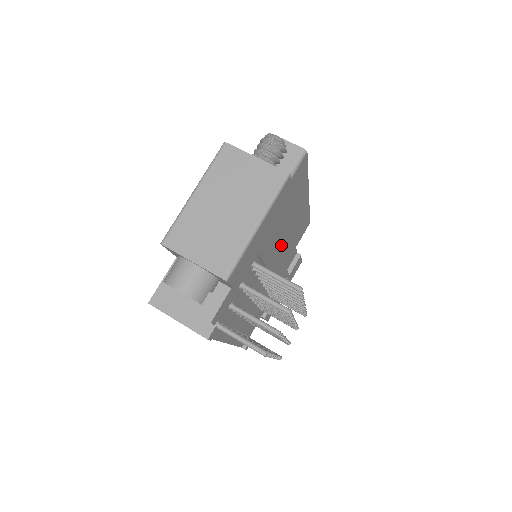
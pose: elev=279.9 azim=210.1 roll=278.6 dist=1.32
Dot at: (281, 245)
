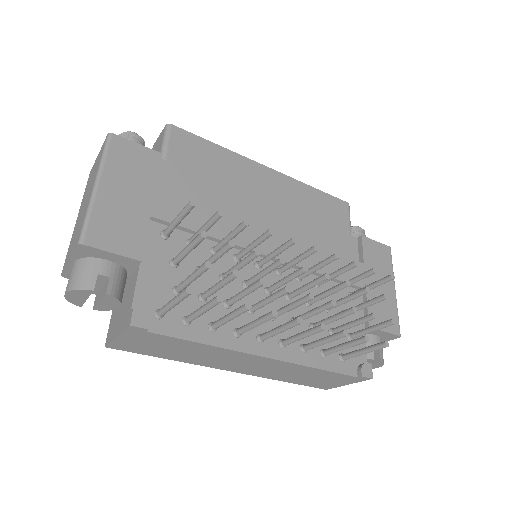
Dot at: (261, 223)
